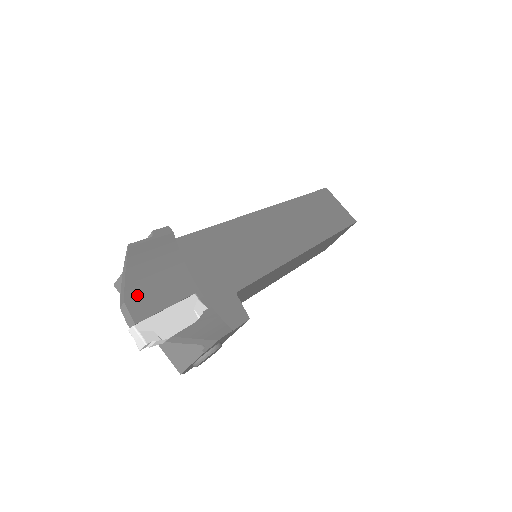
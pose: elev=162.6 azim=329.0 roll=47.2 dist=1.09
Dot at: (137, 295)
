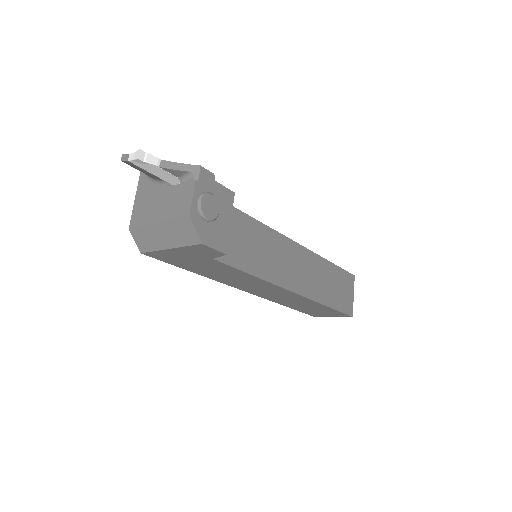
Dot at: occluded
